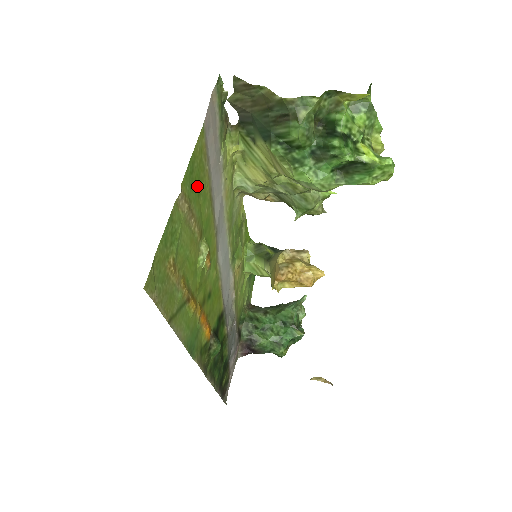
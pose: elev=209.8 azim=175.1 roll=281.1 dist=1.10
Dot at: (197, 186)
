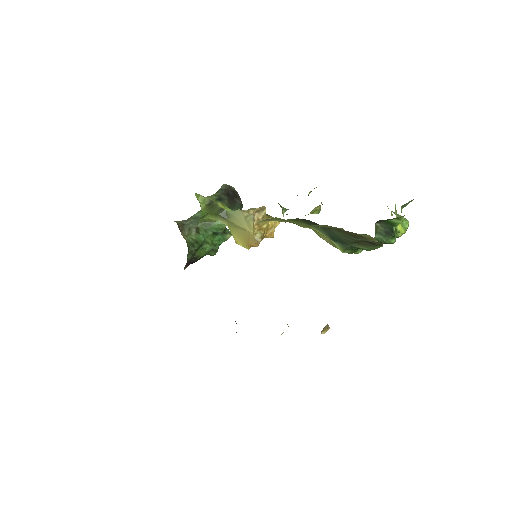
Dot at: occluded
